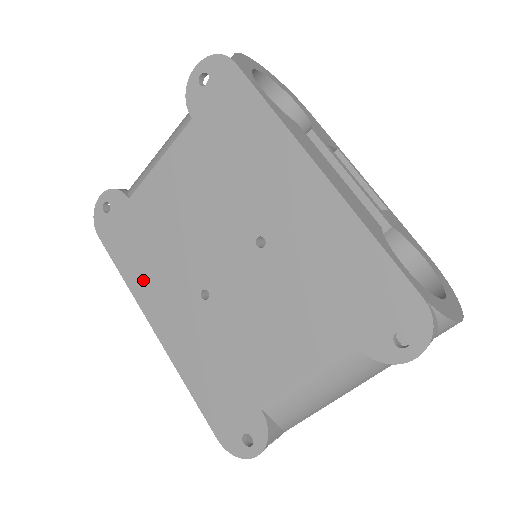
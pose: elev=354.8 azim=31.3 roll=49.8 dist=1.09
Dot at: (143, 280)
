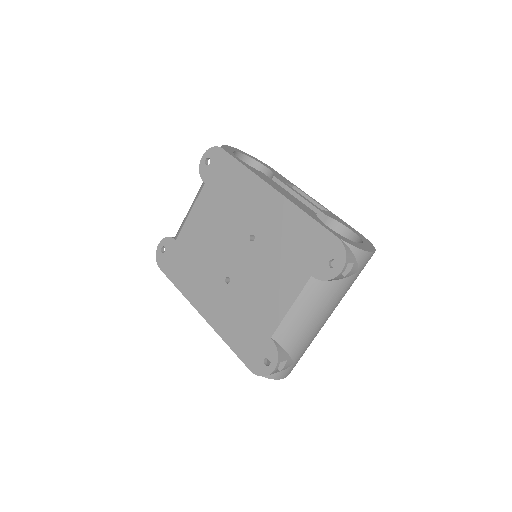
Dot at: (190, 286)
